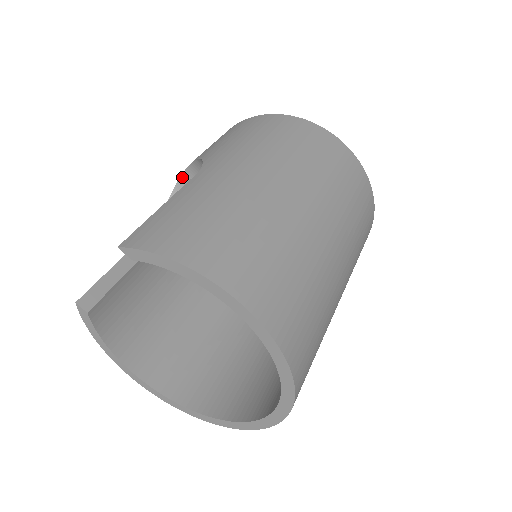
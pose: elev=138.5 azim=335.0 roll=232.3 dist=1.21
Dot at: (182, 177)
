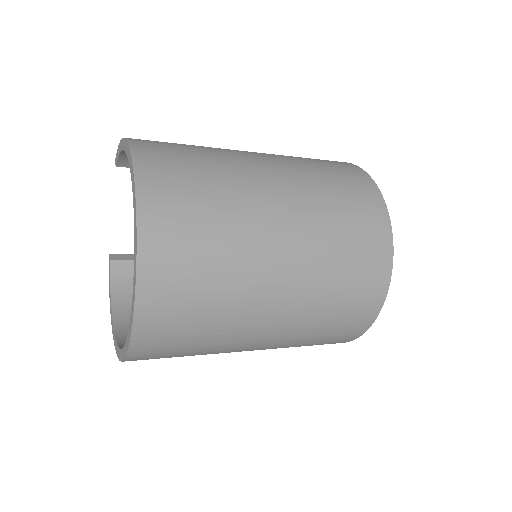
Dot at: occluded
